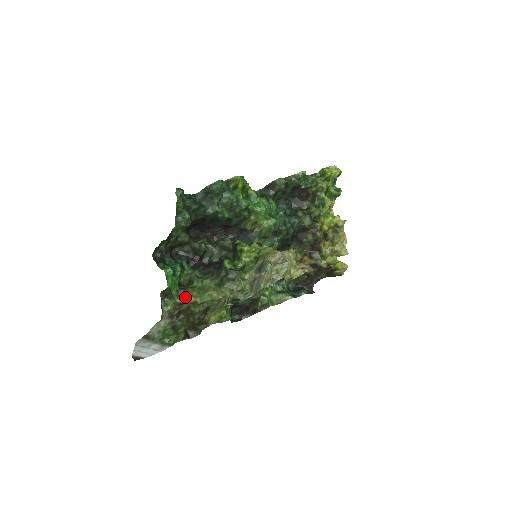
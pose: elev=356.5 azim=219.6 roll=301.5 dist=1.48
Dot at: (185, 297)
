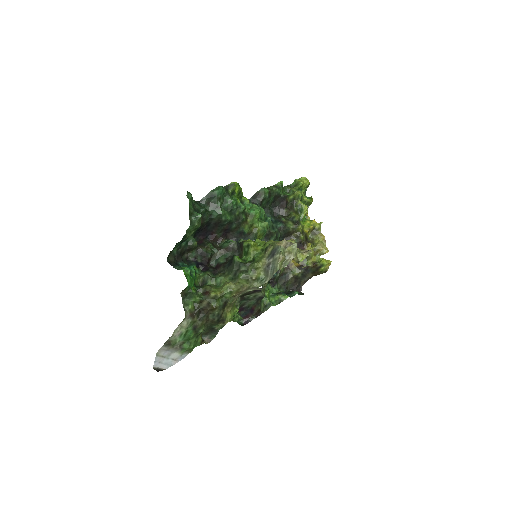
Dot at: (204, 294)
